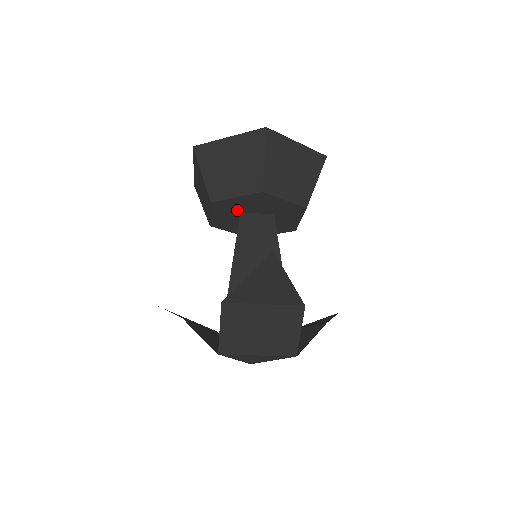
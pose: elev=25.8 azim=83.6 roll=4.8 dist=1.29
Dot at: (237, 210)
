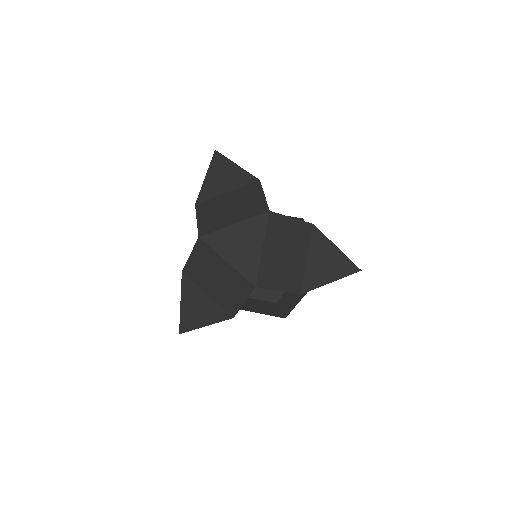
Dot at: occluded
